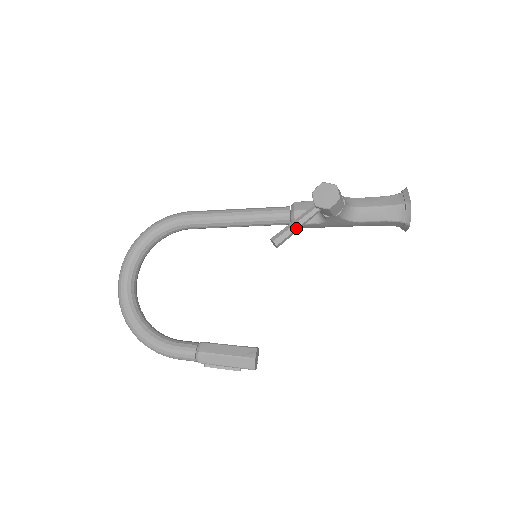
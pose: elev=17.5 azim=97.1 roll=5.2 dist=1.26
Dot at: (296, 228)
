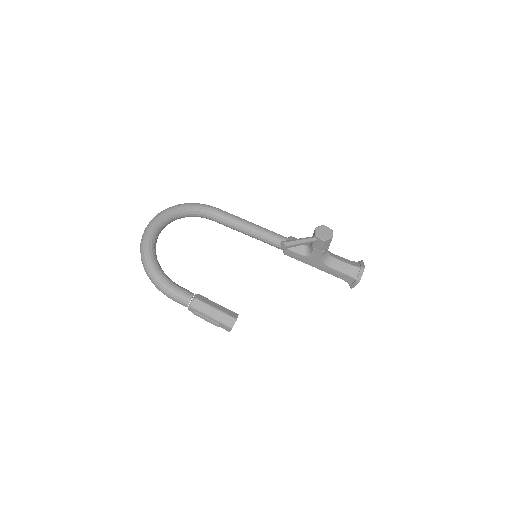
Dot at: (300, 243)
